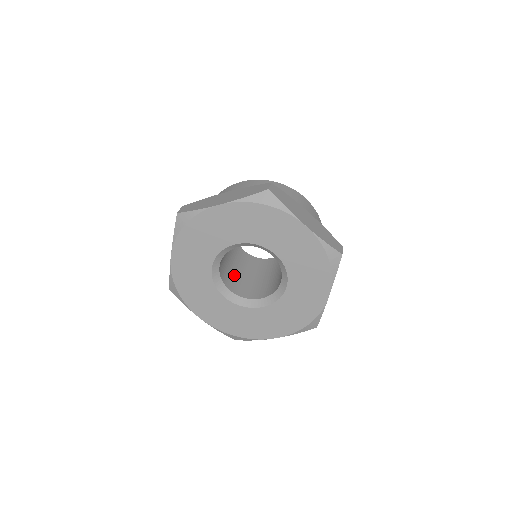
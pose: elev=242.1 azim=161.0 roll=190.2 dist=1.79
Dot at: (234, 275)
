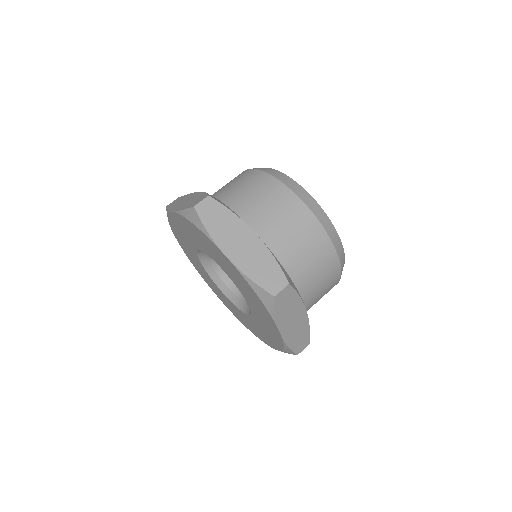
Dot at: occluded
